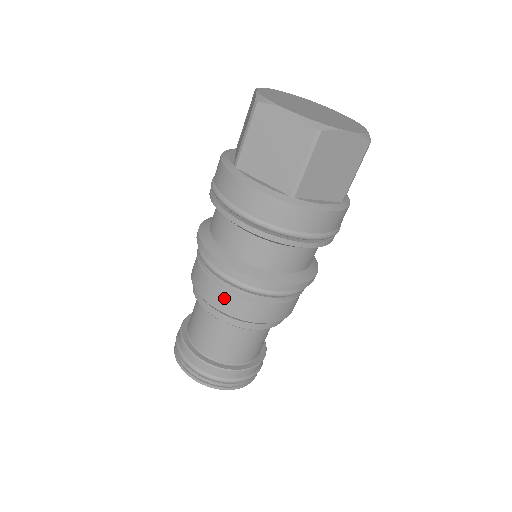
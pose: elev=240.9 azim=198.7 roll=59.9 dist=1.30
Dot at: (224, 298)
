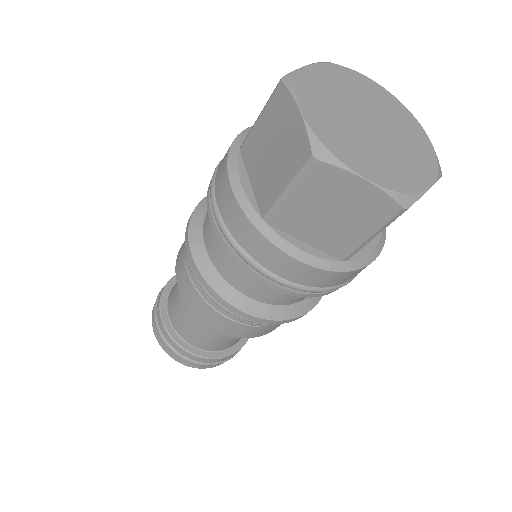
Dot at: (235, 328)
